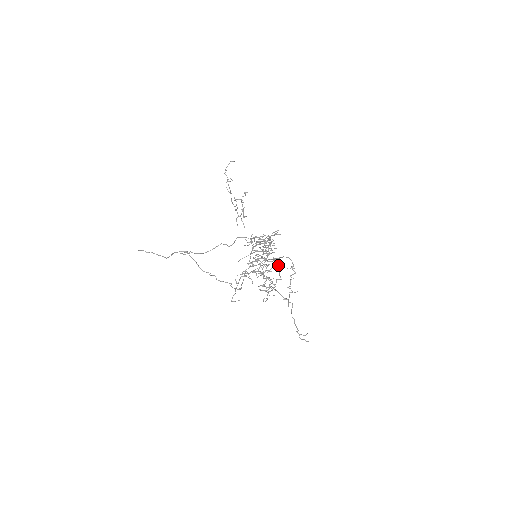
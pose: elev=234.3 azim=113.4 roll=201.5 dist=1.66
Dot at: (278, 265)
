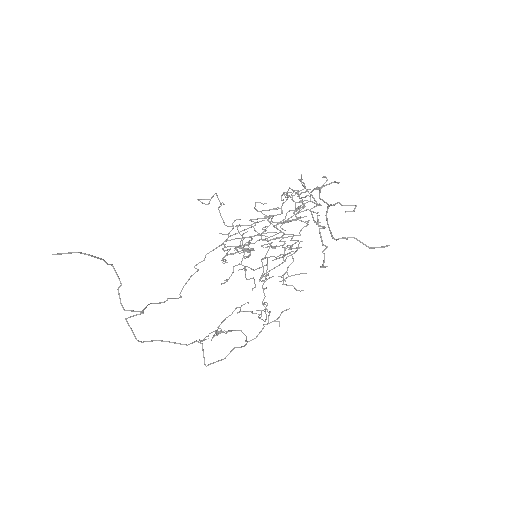
Dot at: occluded
